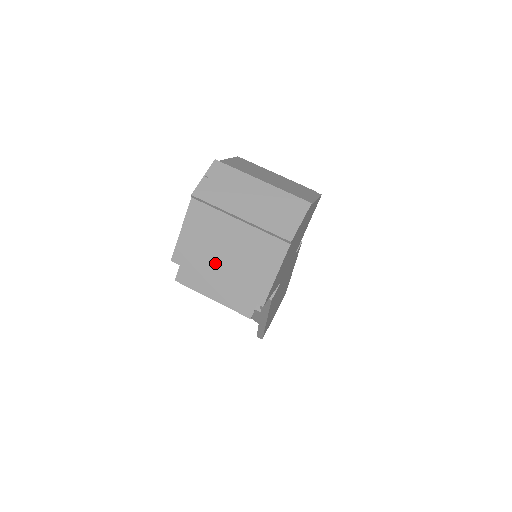
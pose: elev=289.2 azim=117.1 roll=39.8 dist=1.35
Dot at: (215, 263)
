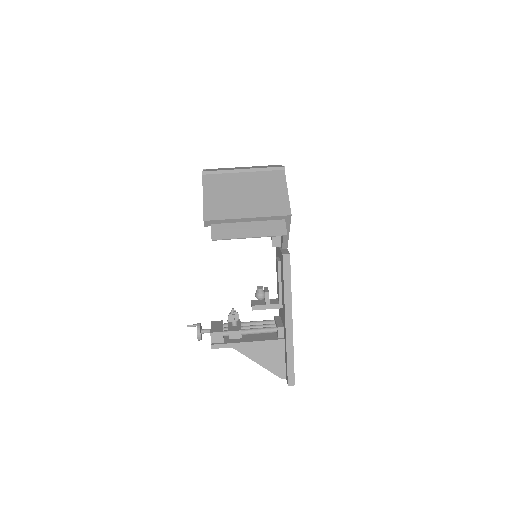
Dot at: (240, 205)
